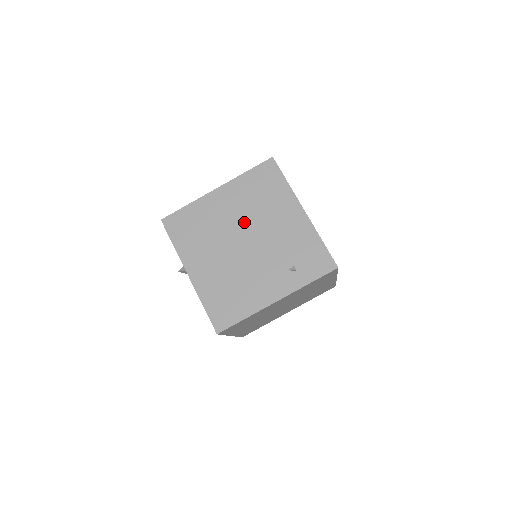
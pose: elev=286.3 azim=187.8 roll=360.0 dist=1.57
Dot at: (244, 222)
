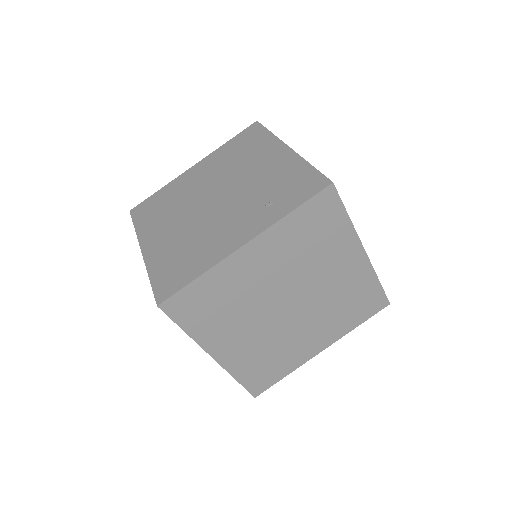
Dot at: (216, 182)
